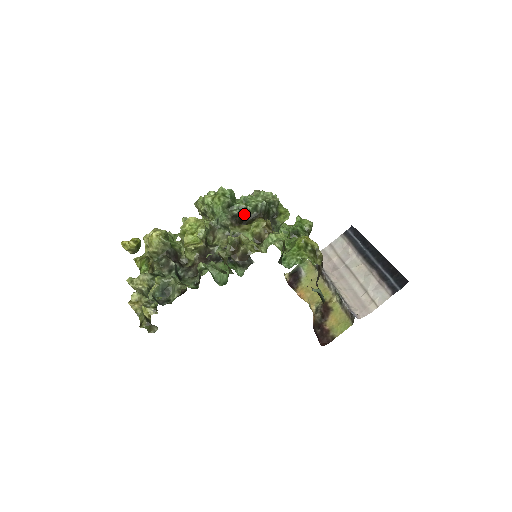
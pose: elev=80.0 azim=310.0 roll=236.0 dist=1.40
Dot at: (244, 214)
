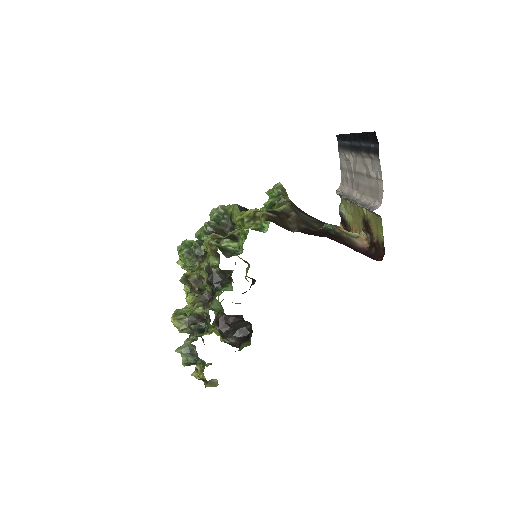
Dot at: occluded
